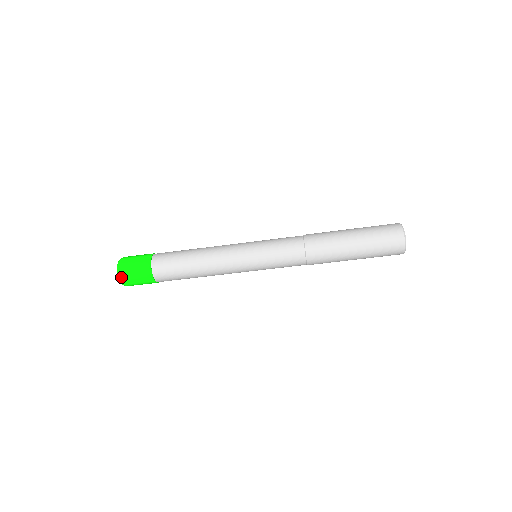
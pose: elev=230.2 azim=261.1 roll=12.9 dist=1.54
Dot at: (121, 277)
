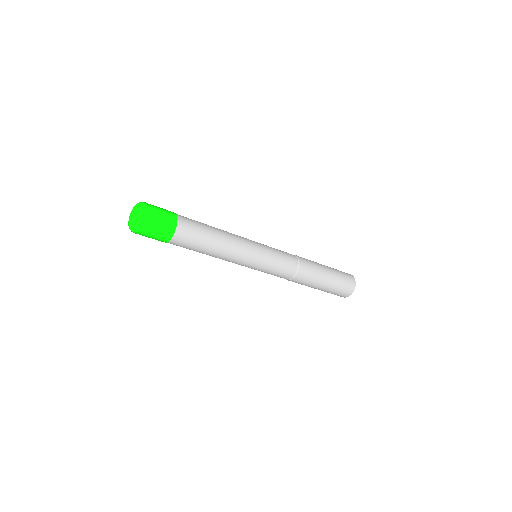
Dot at: occluded
